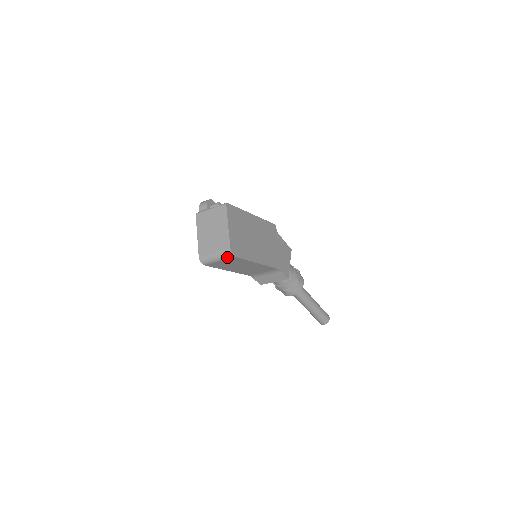
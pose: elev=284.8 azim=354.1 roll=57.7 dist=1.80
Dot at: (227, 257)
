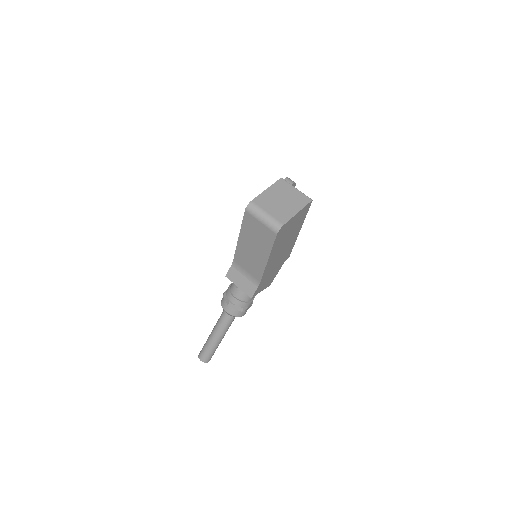
Dot at: (272, 227)
